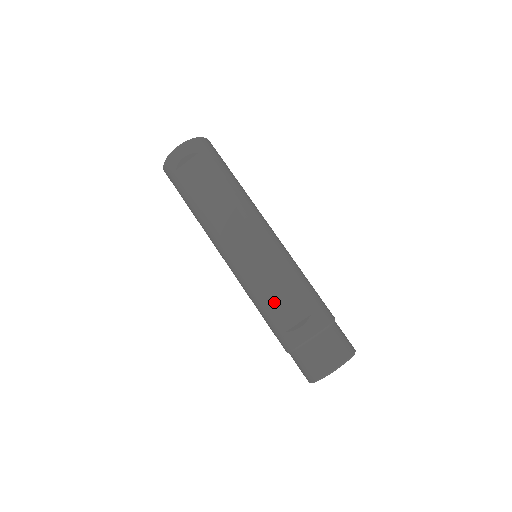
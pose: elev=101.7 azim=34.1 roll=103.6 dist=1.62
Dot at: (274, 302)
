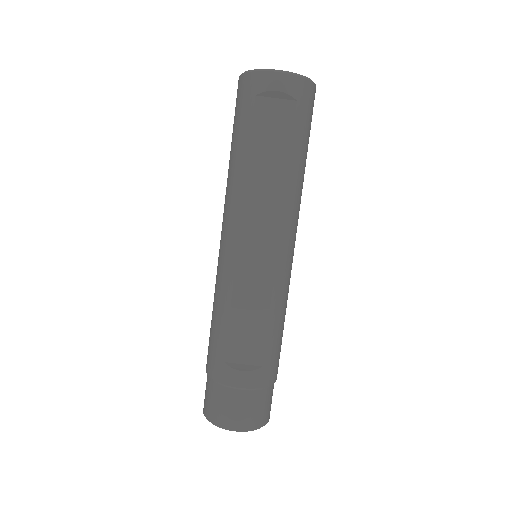
Dot at: (238, 326)
